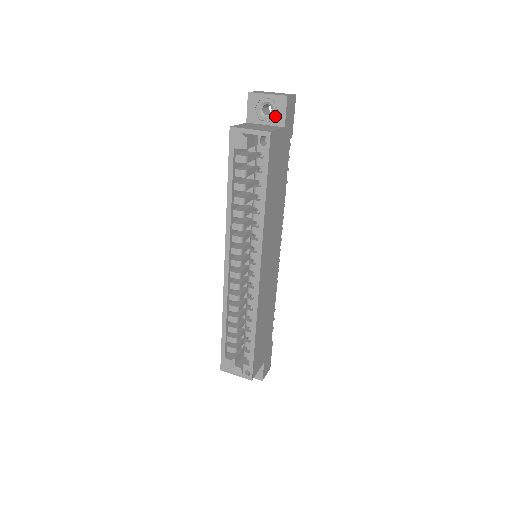
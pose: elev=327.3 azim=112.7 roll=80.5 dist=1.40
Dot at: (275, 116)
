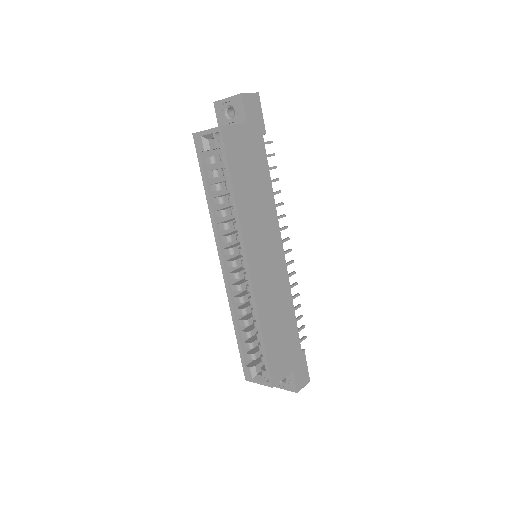
Dot at: (237, 116)
